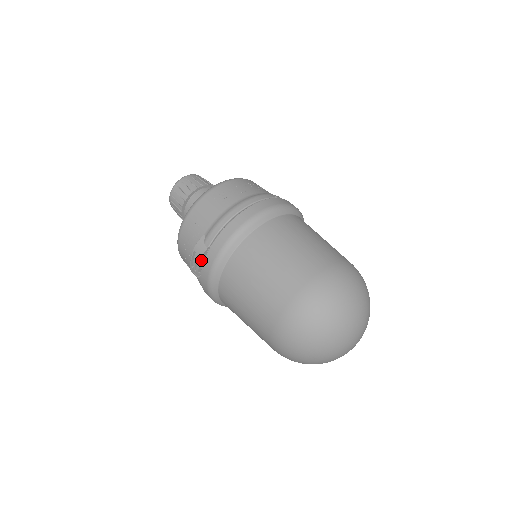
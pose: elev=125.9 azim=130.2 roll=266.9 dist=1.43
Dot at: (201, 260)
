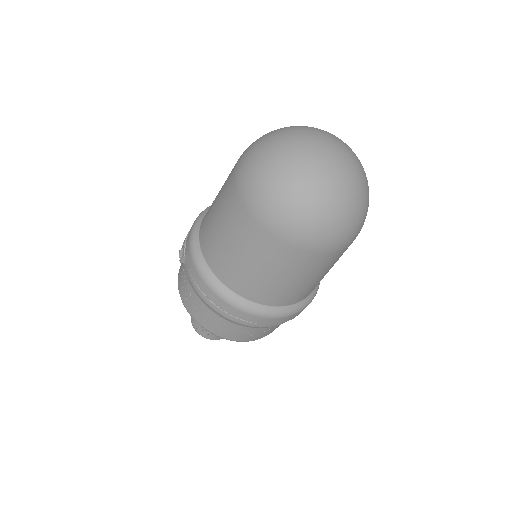
Dot at: occluded
